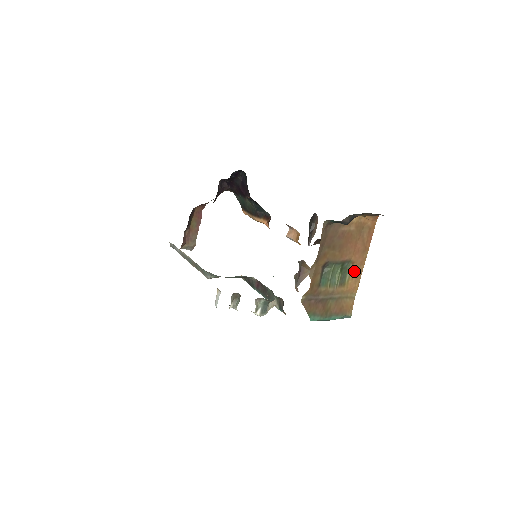
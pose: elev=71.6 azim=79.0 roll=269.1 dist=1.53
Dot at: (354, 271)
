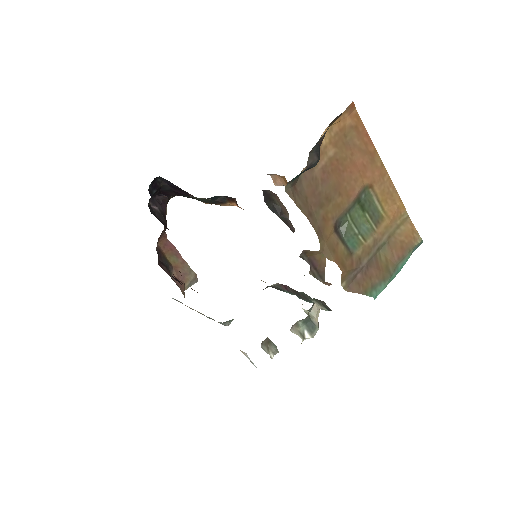
Dot at: (380, 193)
